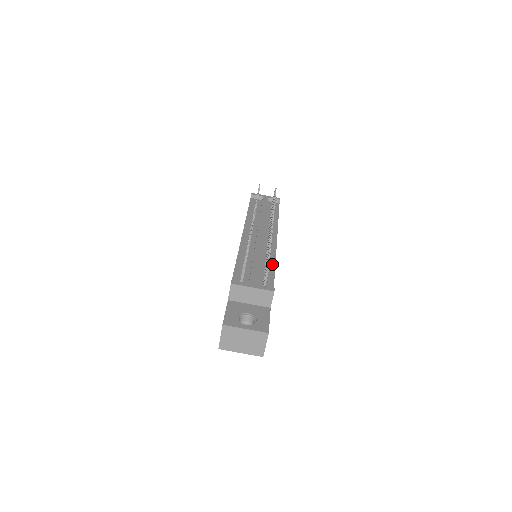
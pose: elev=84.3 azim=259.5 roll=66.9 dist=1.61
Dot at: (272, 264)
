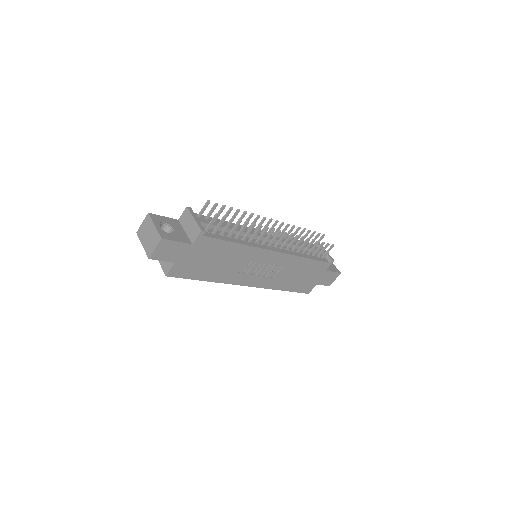
Dot at: (239, 241)
